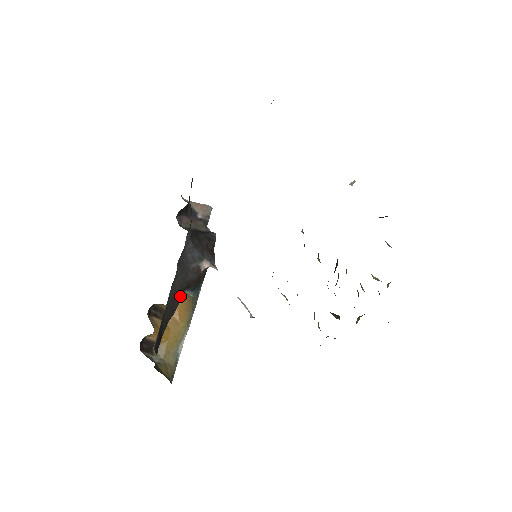
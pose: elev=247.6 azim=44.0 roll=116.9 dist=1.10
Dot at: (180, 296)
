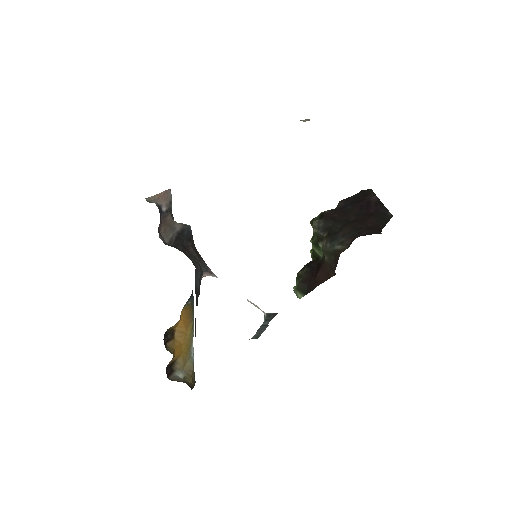
Dot at: (182, 310)
